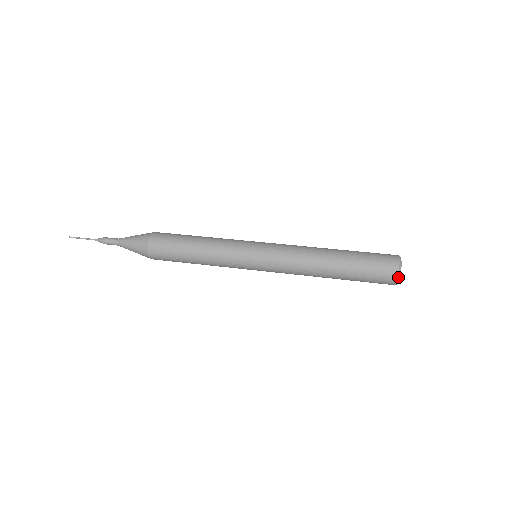
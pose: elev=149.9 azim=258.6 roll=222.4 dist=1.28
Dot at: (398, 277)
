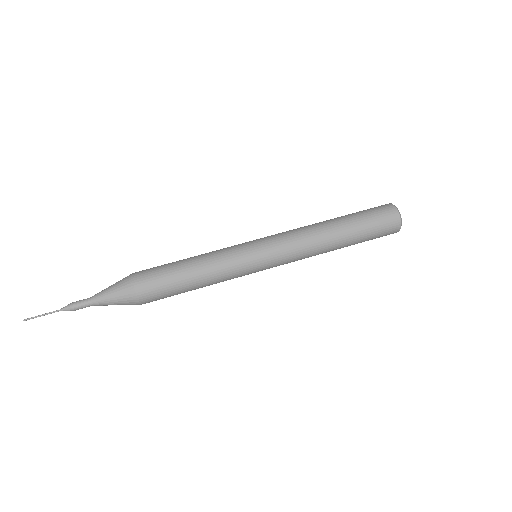
Dot at: (401, 222)
